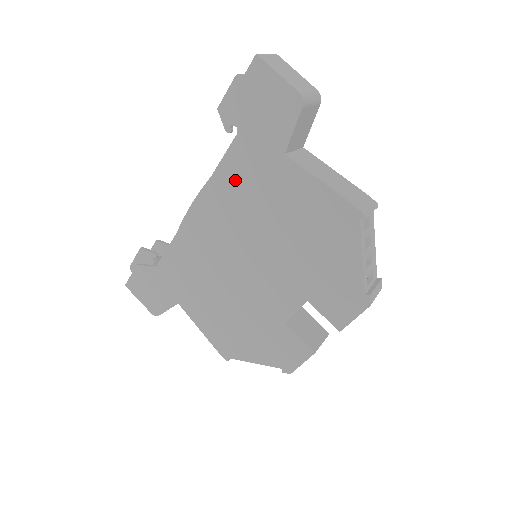
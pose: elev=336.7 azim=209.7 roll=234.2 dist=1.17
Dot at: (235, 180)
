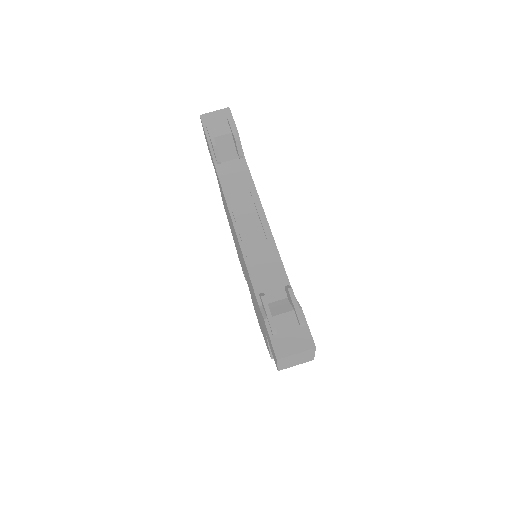
Dot at: occluded
